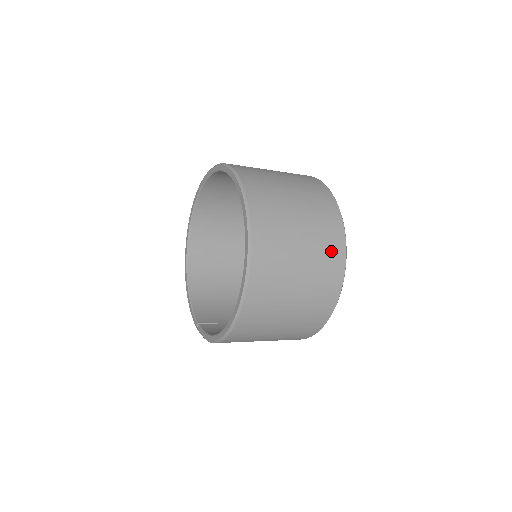
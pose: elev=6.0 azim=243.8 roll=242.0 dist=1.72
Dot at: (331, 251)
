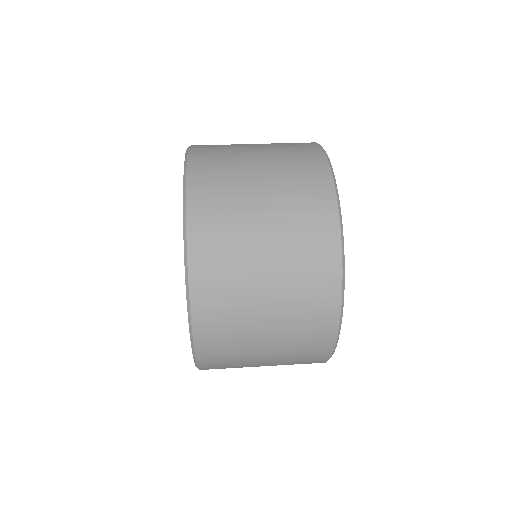
Dot at: (315, 313)
